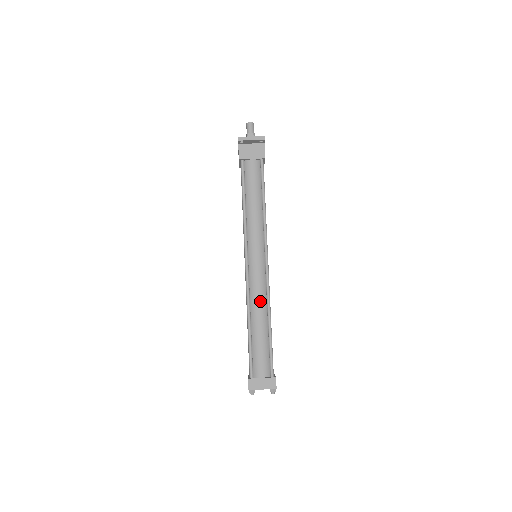
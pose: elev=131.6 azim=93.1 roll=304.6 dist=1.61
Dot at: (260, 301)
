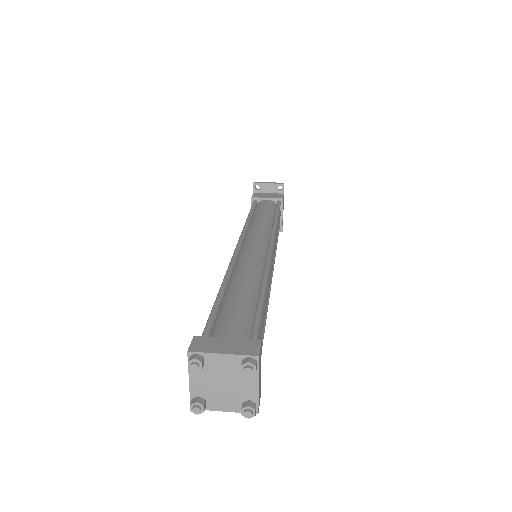
Dot at: (251, 268)
